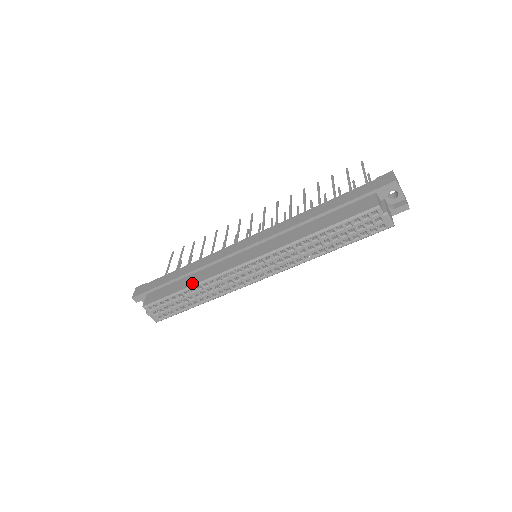
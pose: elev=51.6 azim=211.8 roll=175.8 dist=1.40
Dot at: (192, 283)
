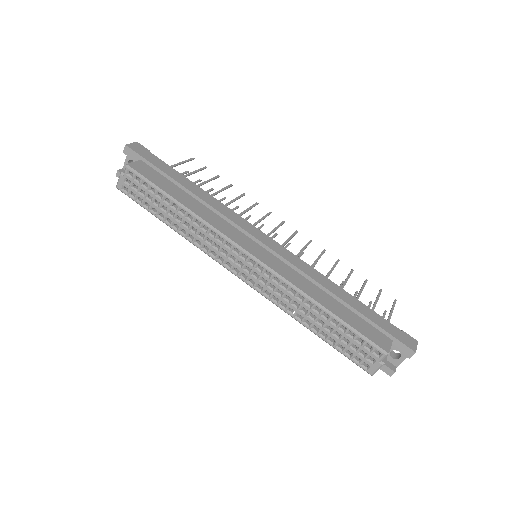
Dot at: (190, 207)
